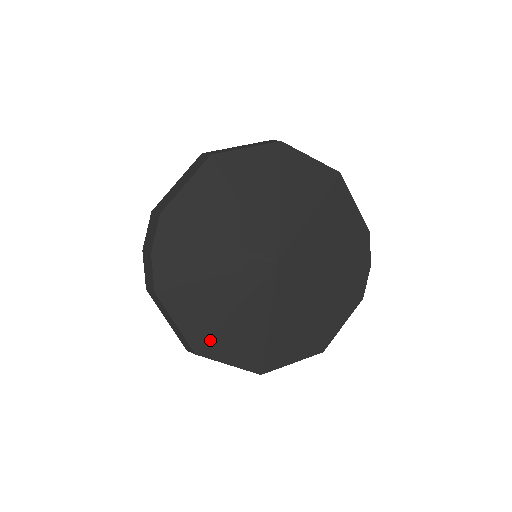
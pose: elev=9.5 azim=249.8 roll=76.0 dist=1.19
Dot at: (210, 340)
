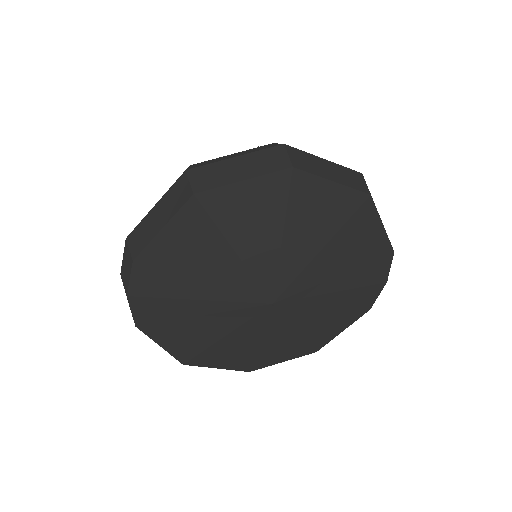
Dot at: (197, 356)
